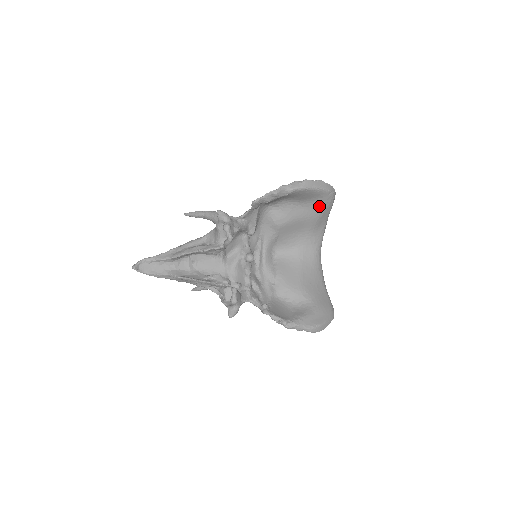
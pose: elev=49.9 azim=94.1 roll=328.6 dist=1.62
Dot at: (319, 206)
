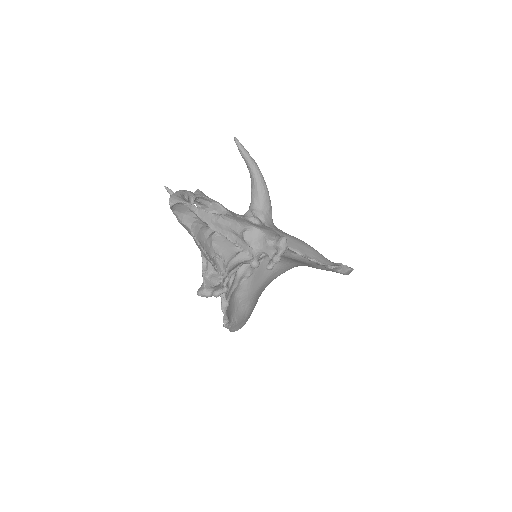
Dot at: (329, 270)
